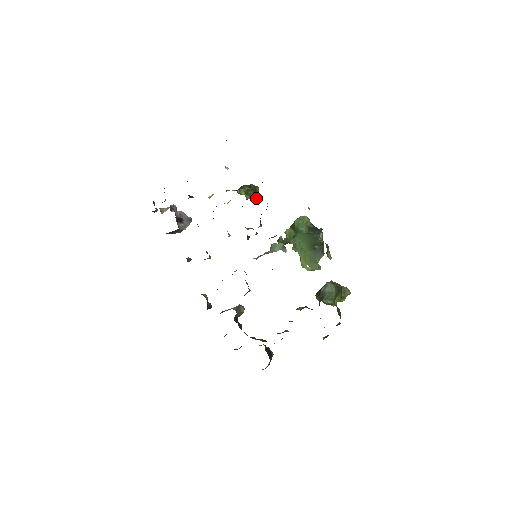
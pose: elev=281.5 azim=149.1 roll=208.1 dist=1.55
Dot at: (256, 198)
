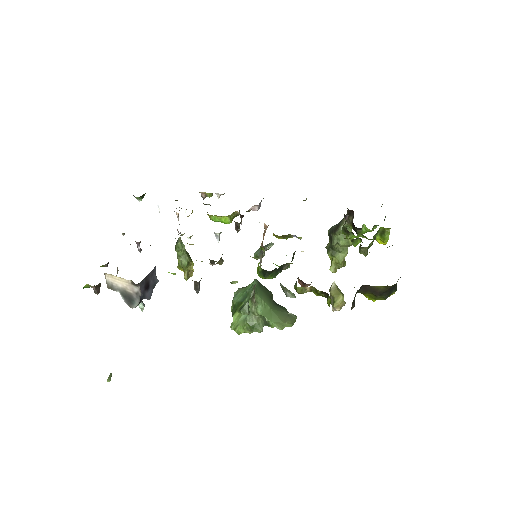
Dot at: (193, 263)
